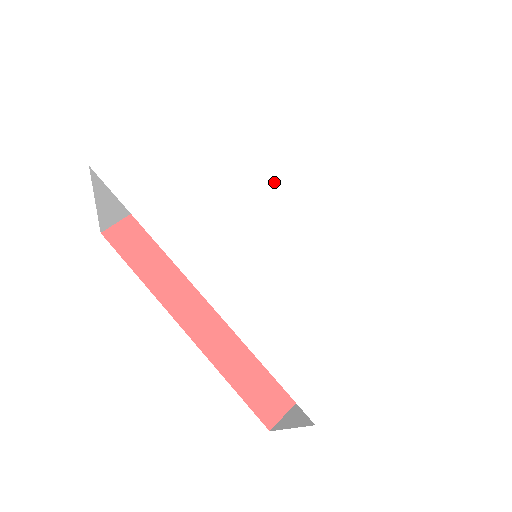
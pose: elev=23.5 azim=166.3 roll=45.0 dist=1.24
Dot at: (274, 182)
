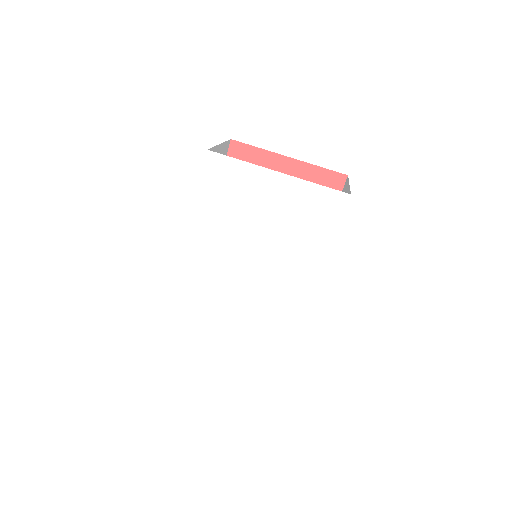
Dot at: (279, 258)
